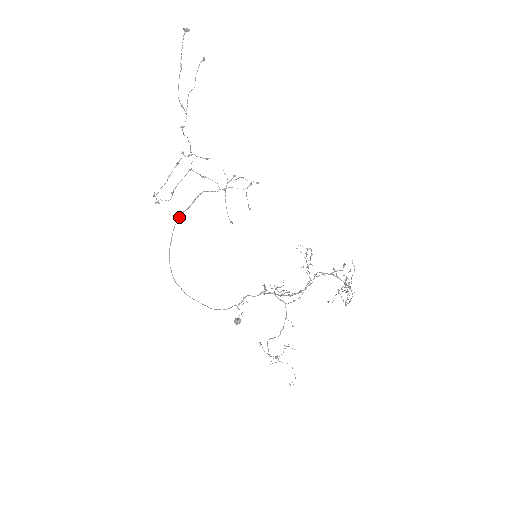
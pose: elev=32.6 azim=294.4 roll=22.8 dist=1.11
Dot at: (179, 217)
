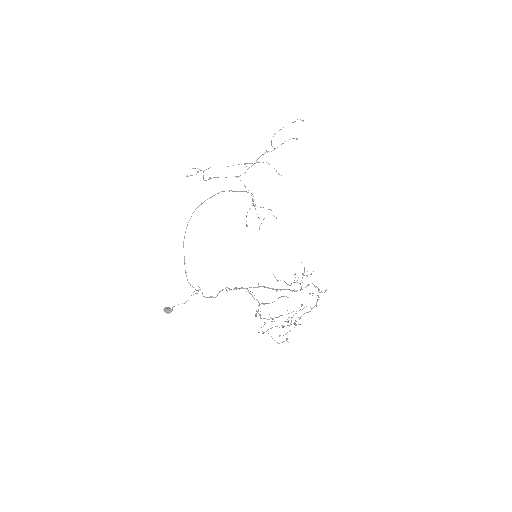
Dot at: occluded
